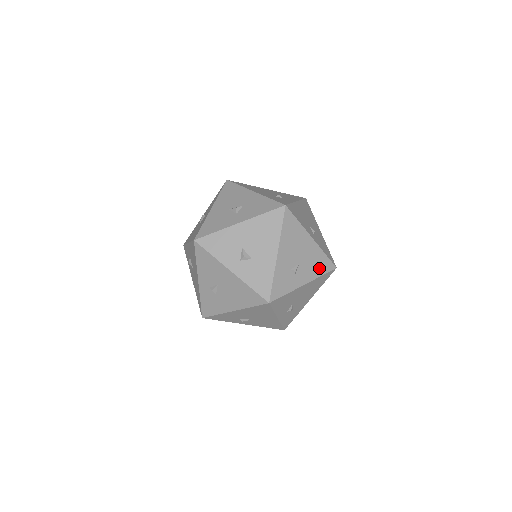
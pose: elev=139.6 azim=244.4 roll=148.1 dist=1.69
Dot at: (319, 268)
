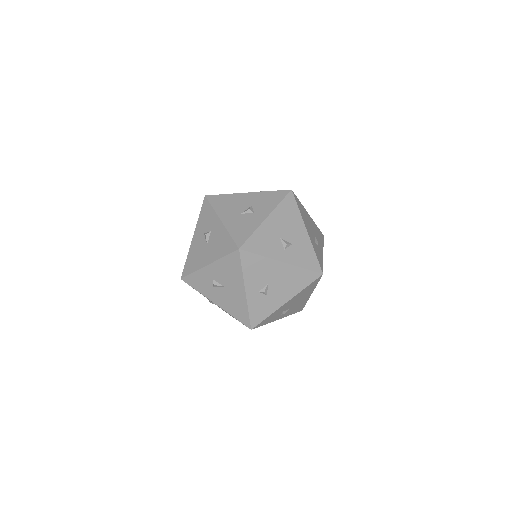
Dot at: (320, 238)
